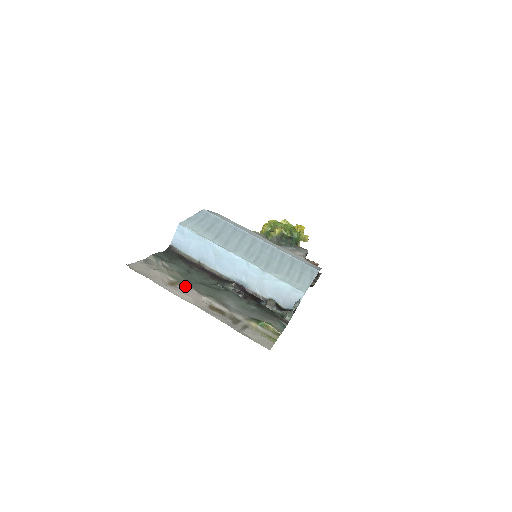
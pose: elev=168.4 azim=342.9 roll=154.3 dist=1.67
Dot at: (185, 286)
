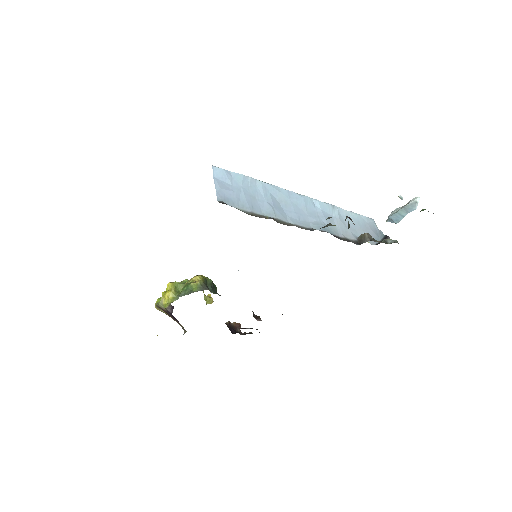
Dot at: occluded
